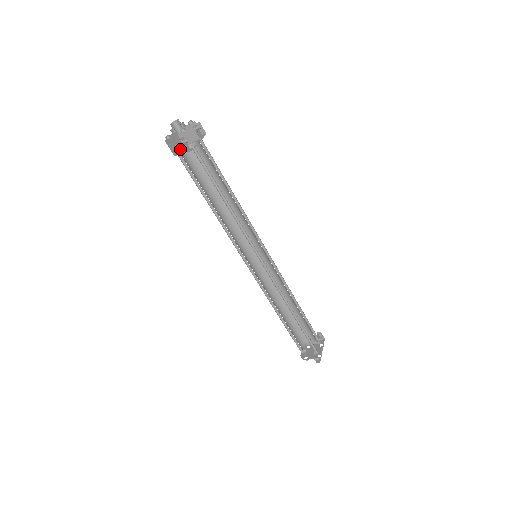
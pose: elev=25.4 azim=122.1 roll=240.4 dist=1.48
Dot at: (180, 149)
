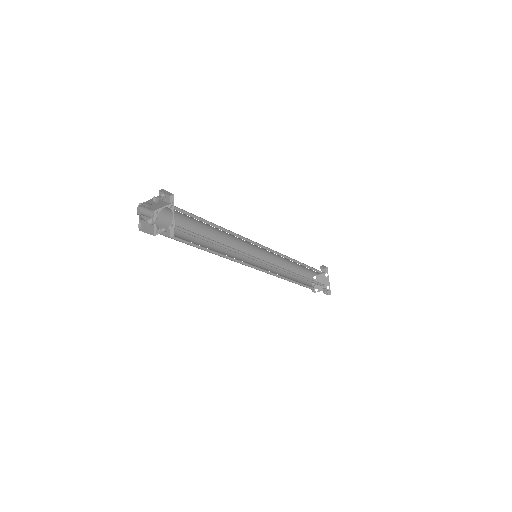
Dot at: (154, 223)
